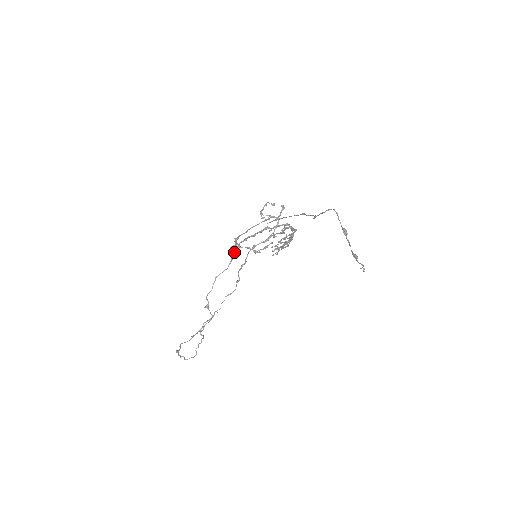
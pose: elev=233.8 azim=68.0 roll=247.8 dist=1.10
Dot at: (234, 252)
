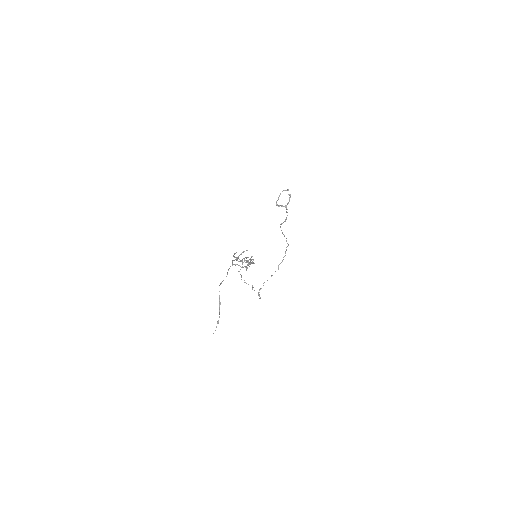
Dot at: occluded
